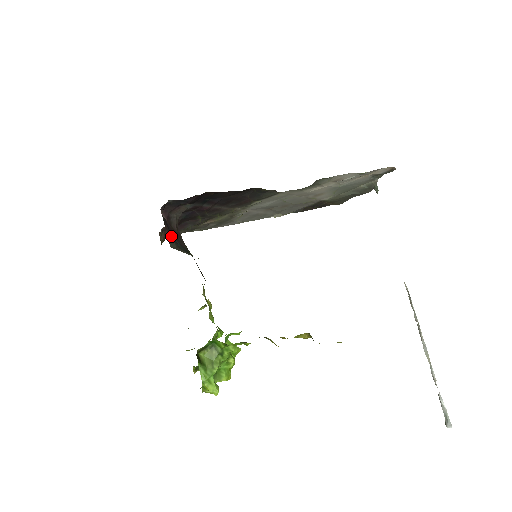
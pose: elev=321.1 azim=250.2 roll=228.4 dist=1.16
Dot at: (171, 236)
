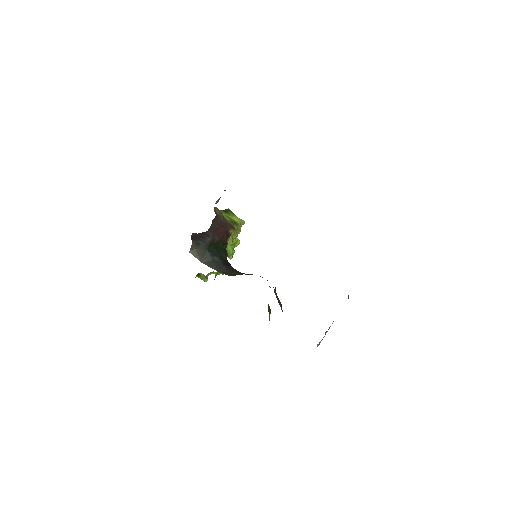
Dot at: (196, 242)
